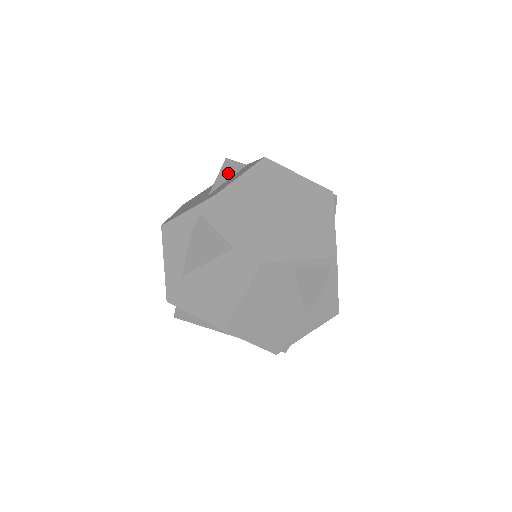
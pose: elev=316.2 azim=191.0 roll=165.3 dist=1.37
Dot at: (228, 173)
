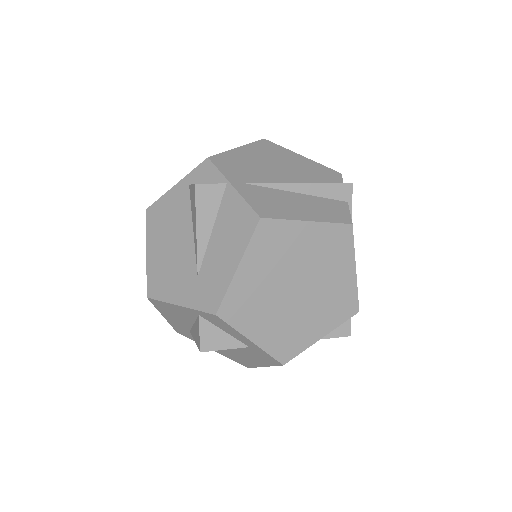
Dot at: (208, 218)
